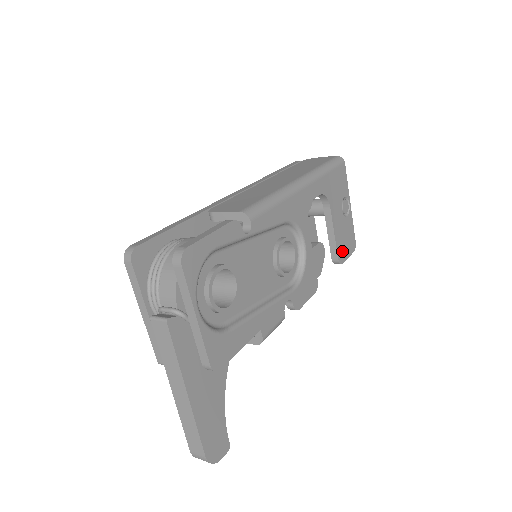
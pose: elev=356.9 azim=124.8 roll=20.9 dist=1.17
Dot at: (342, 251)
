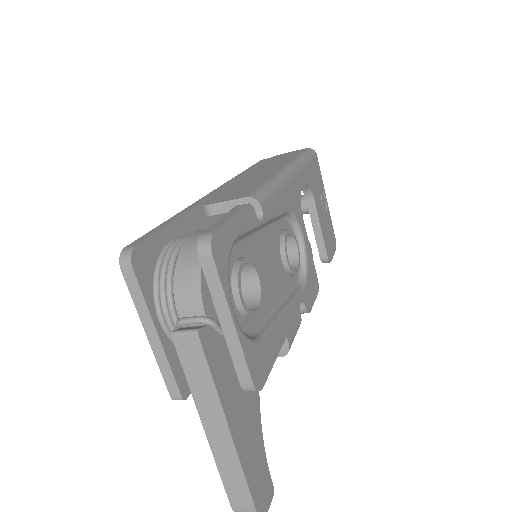
Dot at: (328, 248)
